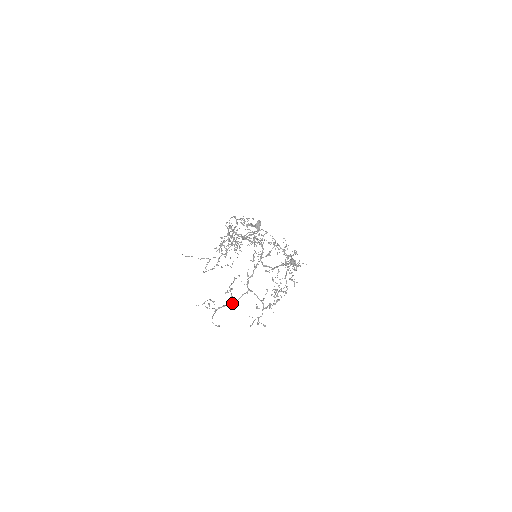
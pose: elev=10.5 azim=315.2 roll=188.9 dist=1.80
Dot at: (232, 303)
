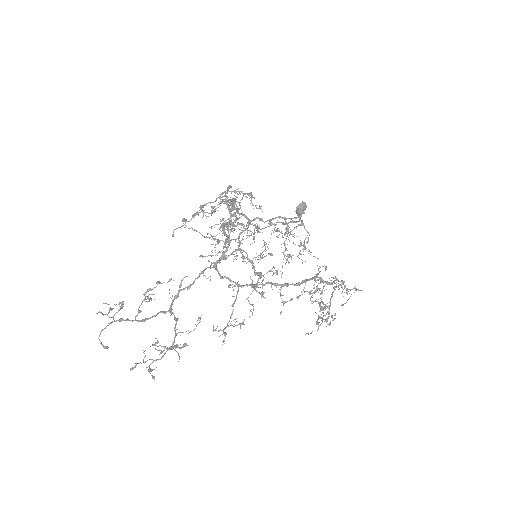
Dot at: (139, 320)
